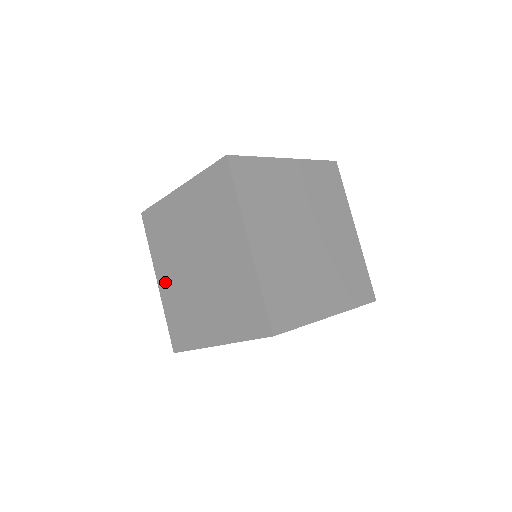
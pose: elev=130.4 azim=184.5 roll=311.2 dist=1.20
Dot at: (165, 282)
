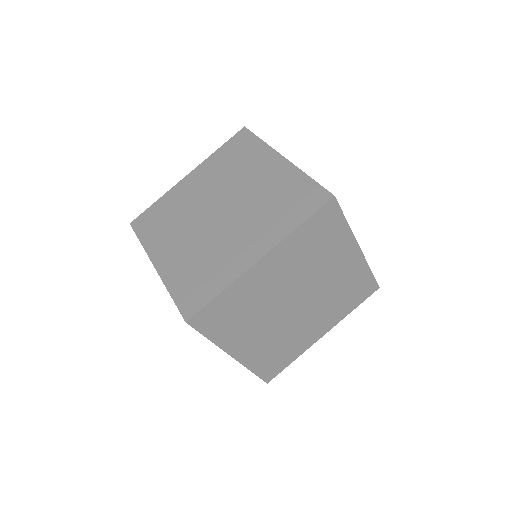
Dot at: (190, 184)
